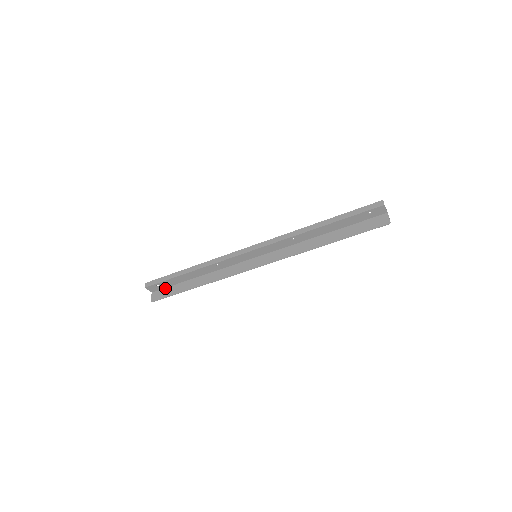
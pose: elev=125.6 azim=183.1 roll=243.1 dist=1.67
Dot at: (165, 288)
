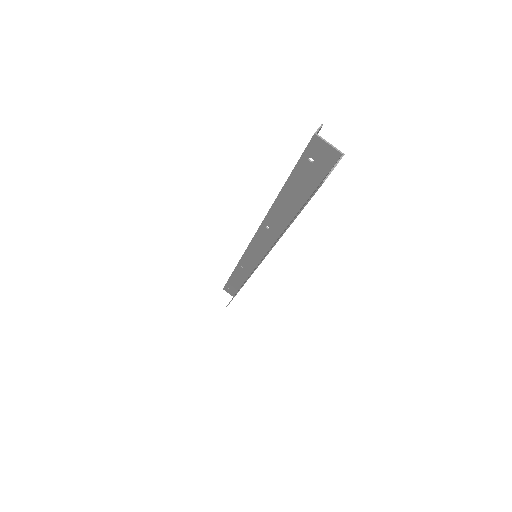
Dot at: occluded
